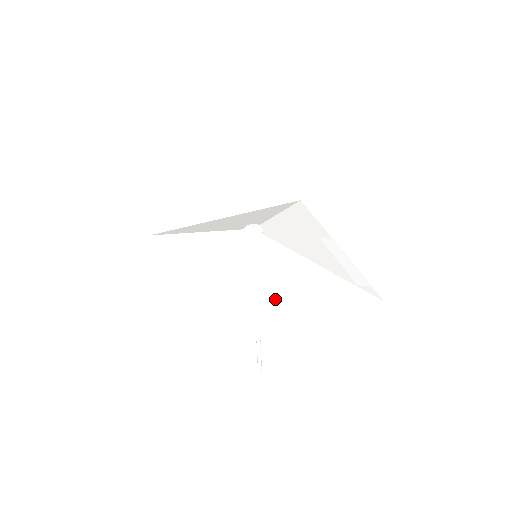
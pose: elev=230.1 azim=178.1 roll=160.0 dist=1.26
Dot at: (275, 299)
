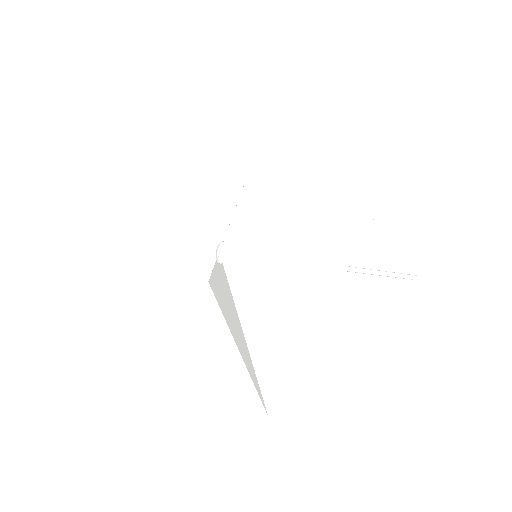
Dot at: (281, 308)
